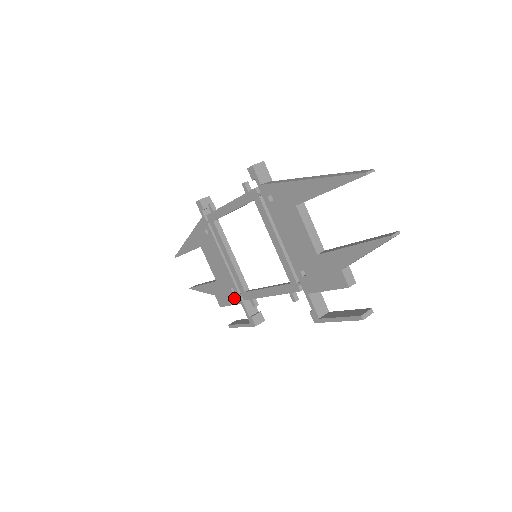
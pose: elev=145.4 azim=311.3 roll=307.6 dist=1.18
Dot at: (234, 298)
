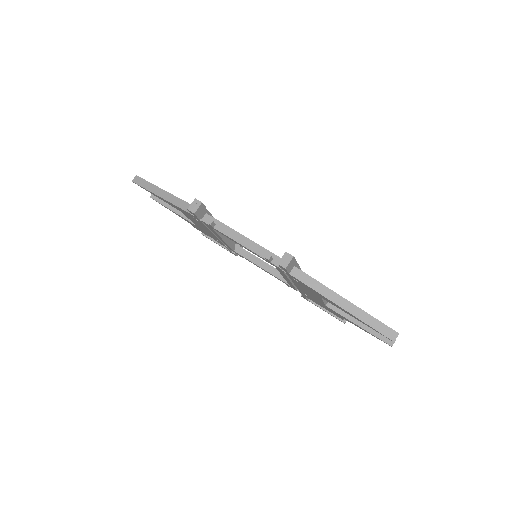
Dot at: (217, 241)
